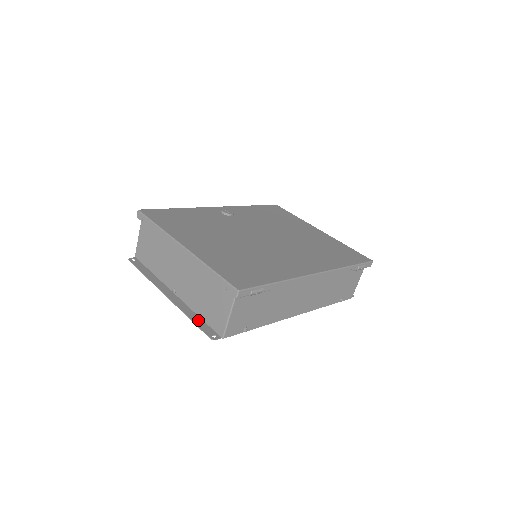
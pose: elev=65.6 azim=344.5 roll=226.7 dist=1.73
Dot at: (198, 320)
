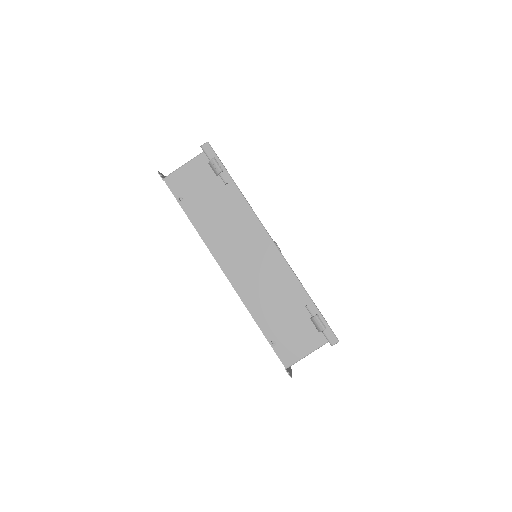
Dot at: occluded
